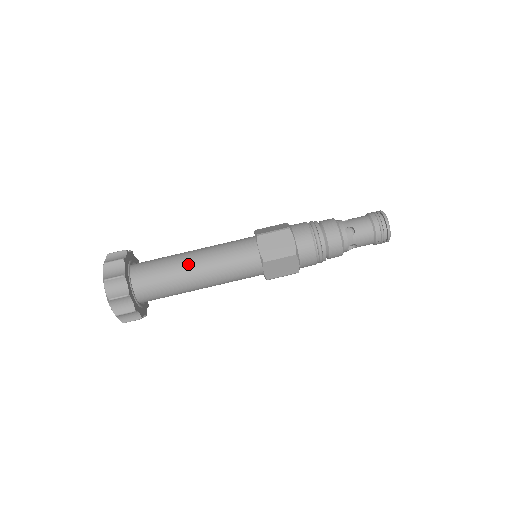
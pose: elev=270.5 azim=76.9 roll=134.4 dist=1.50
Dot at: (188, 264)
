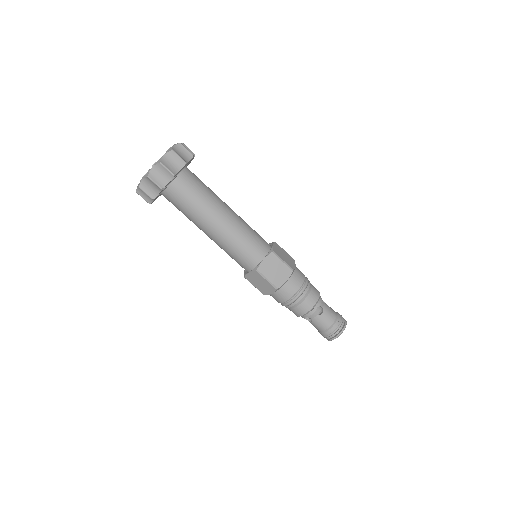
Dot at: (204, 227)
